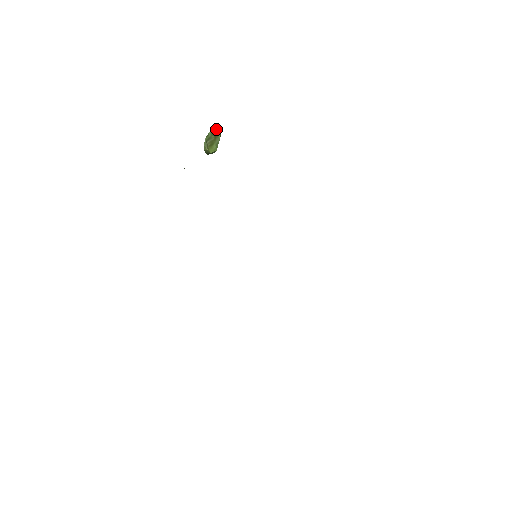
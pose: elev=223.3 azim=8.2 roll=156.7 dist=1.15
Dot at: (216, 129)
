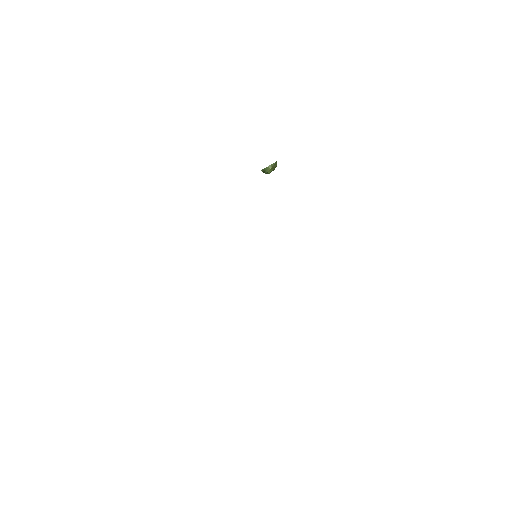
Dot at: occluded
